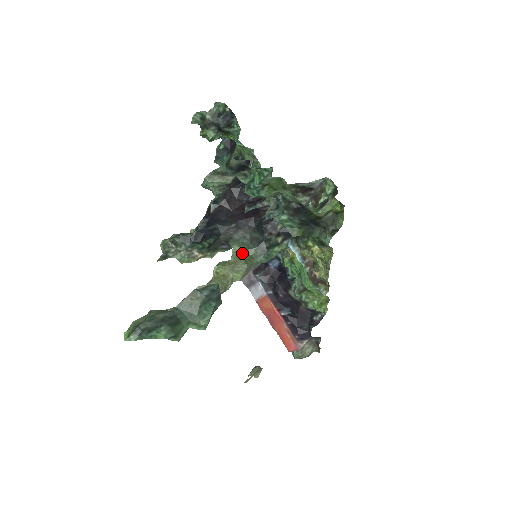
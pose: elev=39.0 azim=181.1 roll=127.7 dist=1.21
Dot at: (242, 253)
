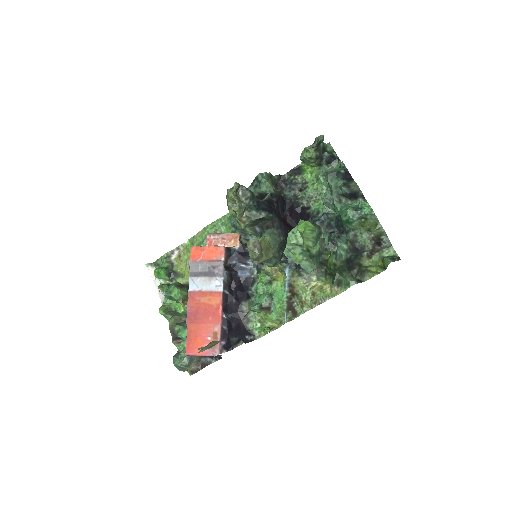
Dot at: (271, 245)
